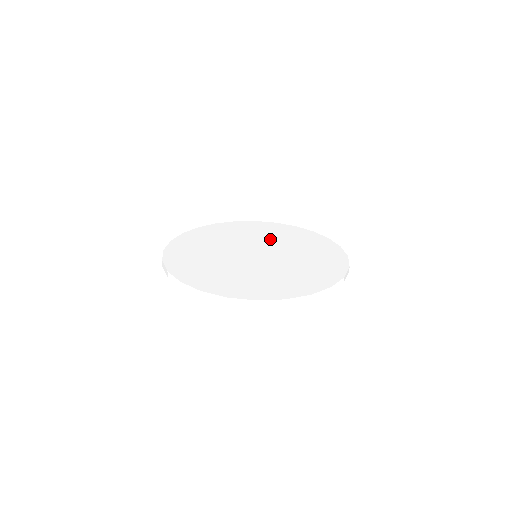
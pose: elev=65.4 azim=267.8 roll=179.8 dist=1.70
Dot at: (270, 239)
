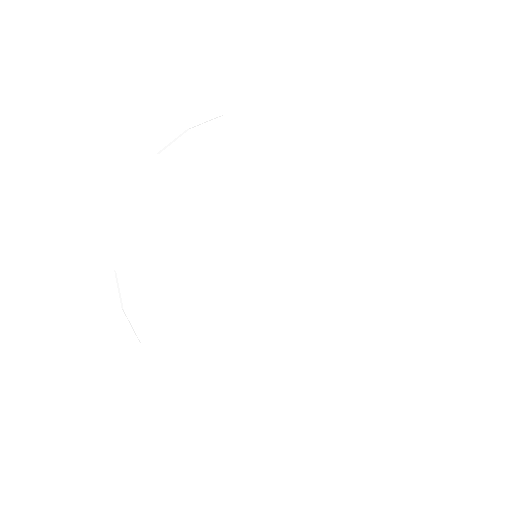
Dot at: (290, 207)
